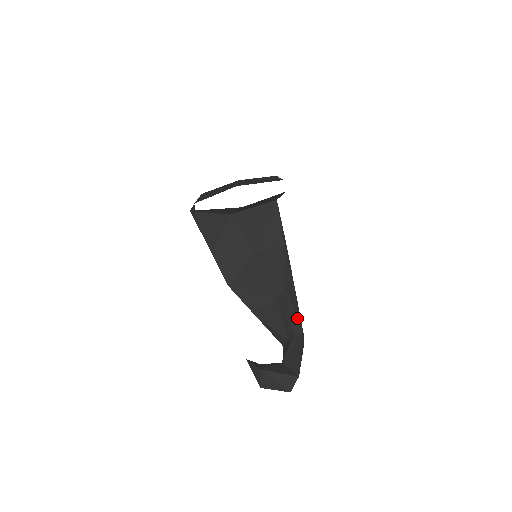
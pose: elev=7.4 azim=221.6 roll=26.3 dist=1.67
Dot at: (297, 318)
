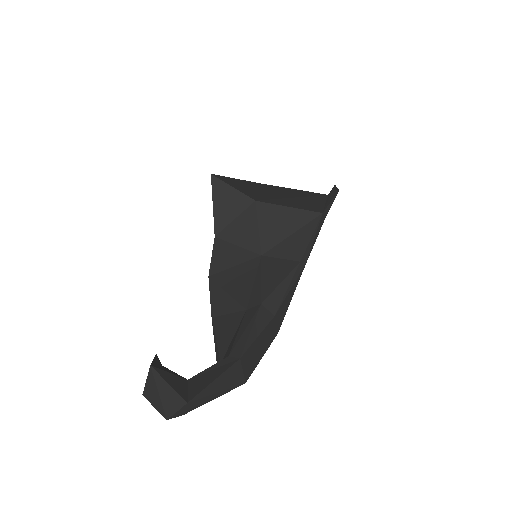
Dot at: (247, 339)
